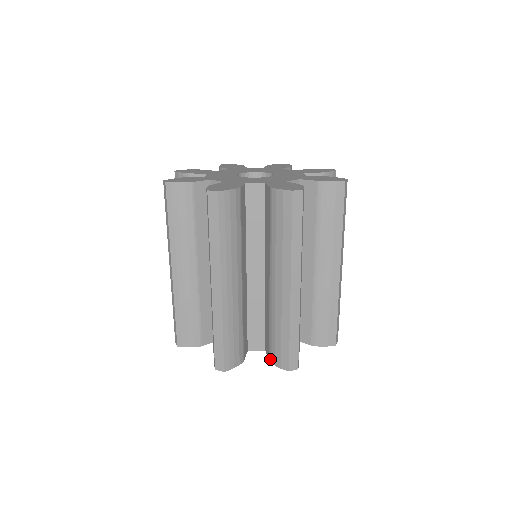
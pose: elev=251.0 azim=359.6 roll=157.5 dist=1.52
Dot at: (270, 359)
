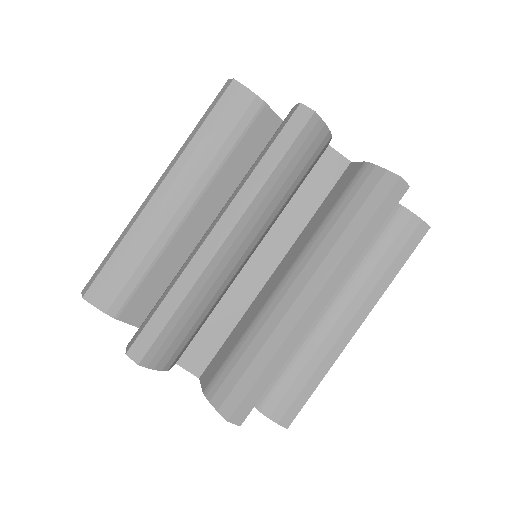
Dot at: (263, 408)
